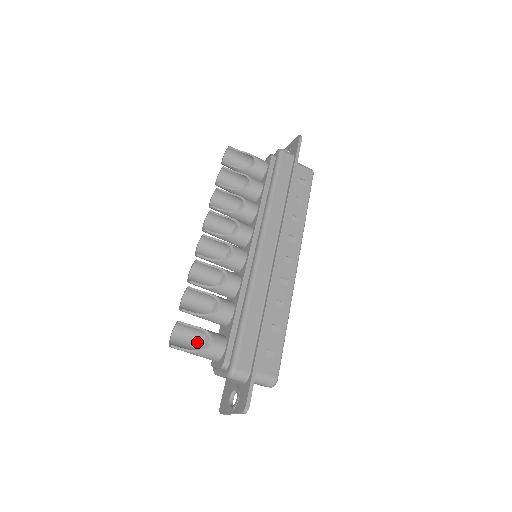
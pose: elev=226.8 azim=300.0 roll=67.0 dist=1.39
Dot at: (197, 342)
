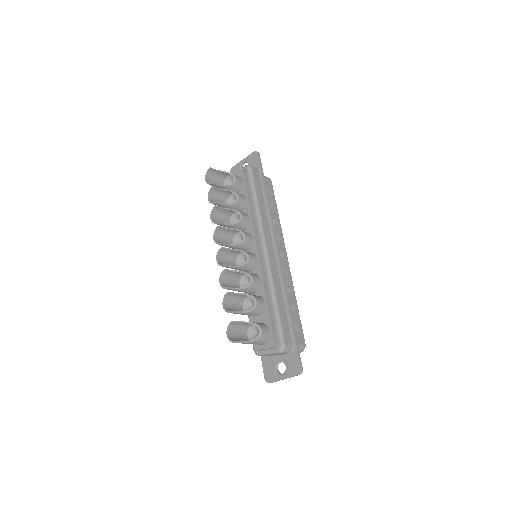
Dot at: (244, 334)
